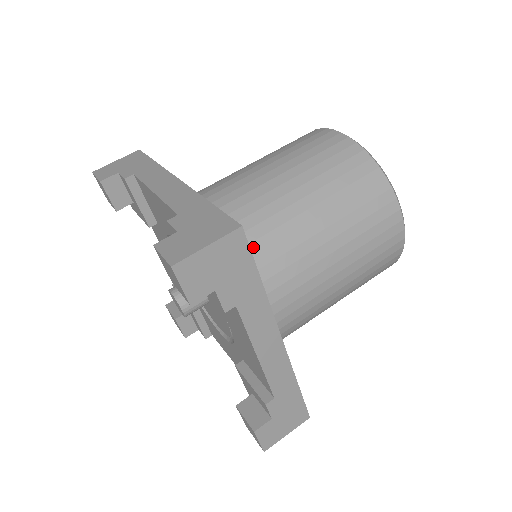
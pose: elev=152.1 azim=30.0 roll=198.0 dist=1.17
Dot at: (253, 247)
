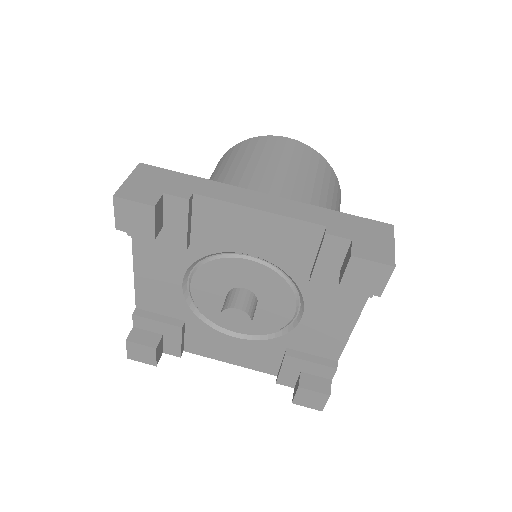
Dot at: occluded
